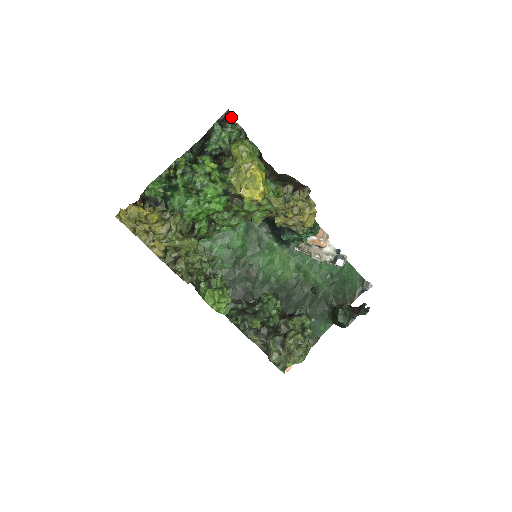
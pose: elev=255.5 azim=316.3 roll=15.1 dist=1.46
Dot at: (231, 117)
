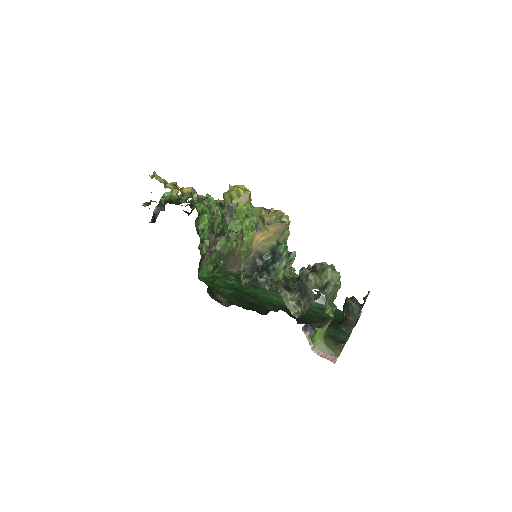
Dot at: occluded
